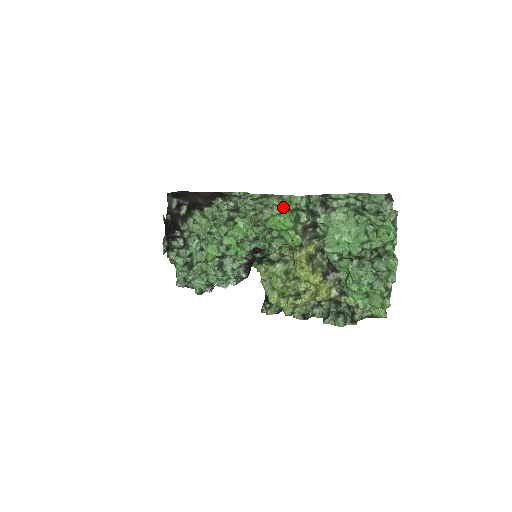
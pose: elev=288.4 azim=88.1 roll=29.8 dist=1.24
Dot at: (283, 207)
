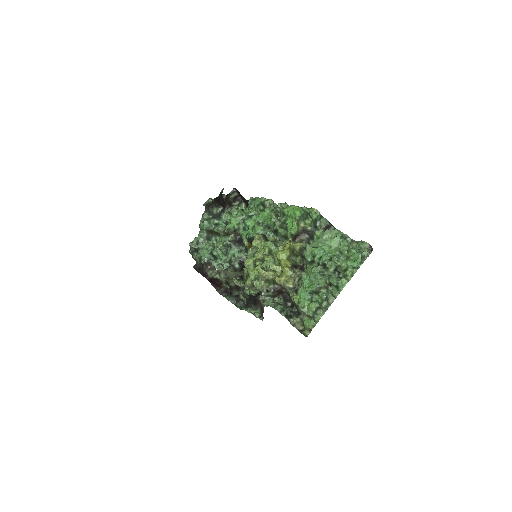
Dot at: (302, 207)
